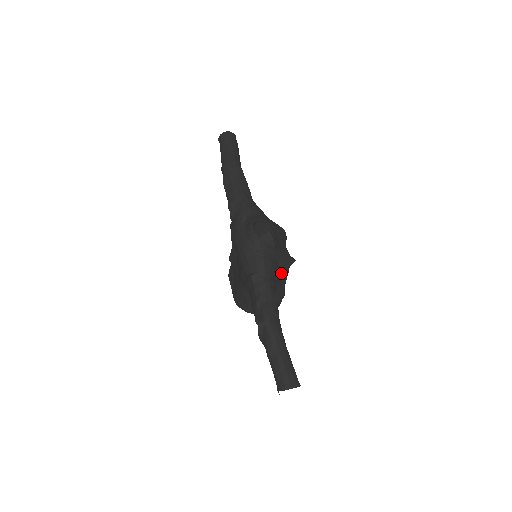
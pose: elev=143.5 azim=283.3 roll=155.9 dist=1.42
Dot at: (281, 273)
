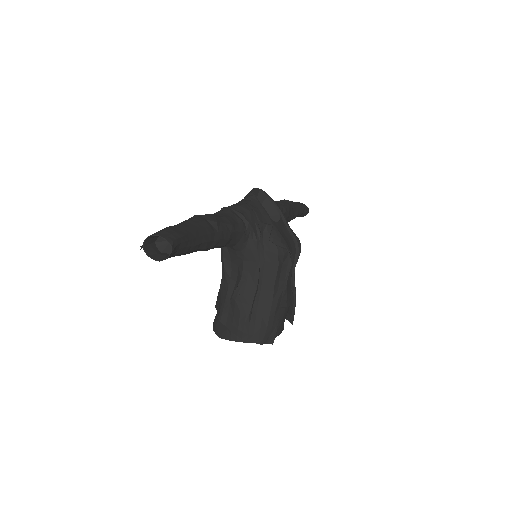
Dot at: (267, 258)
